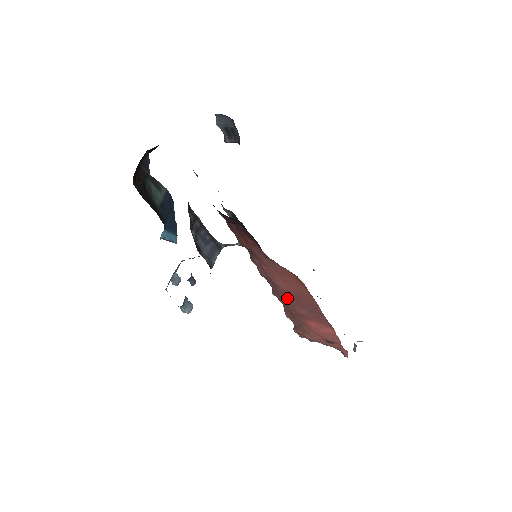
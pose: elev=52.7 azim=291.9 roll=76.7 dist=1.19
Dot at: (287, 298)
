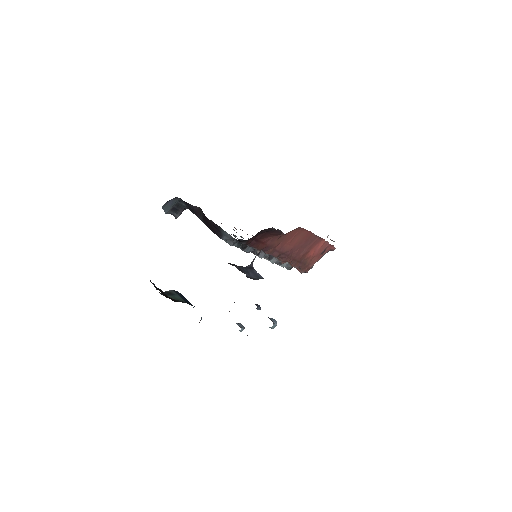
Dot at: (294, 254)
